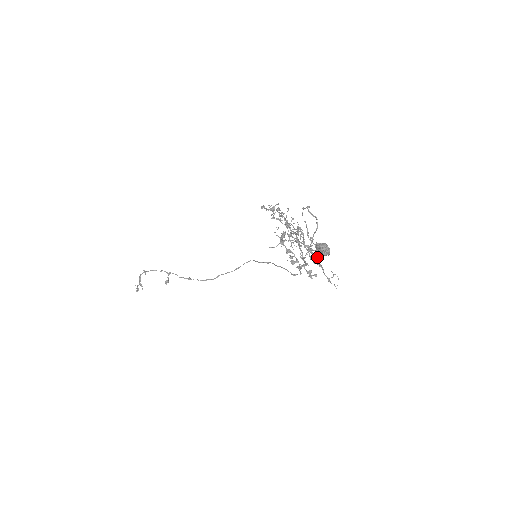
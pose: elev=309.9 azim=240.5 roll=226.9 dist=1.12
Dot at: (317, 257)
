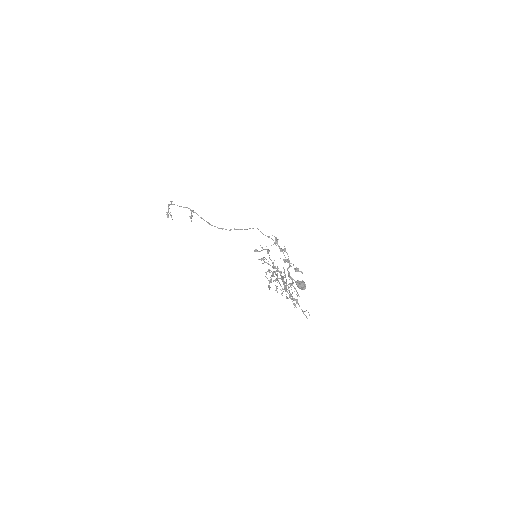
Dot at: (294, 304)
